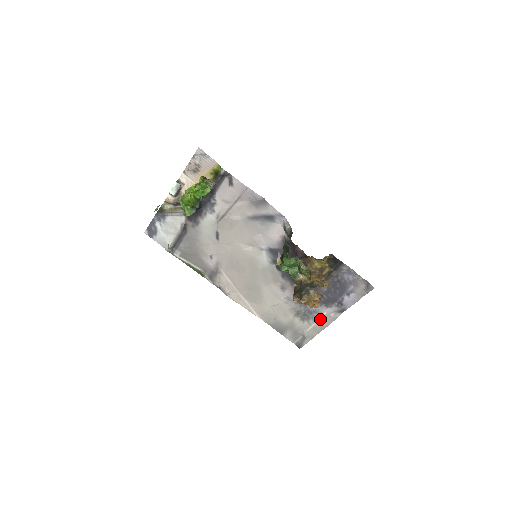
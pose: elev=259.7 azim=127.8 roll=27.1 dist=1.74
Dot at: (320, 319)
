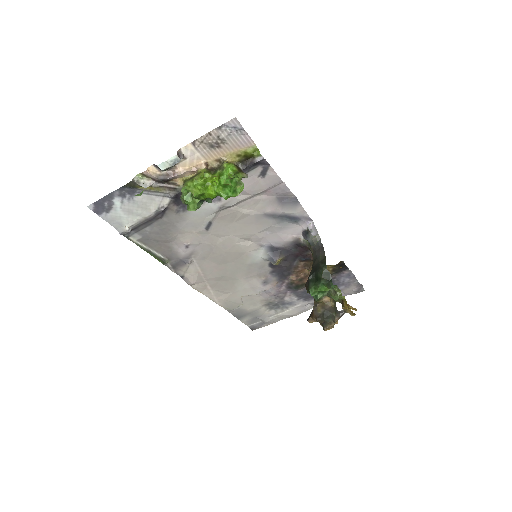
Dot at: (291, 309)
